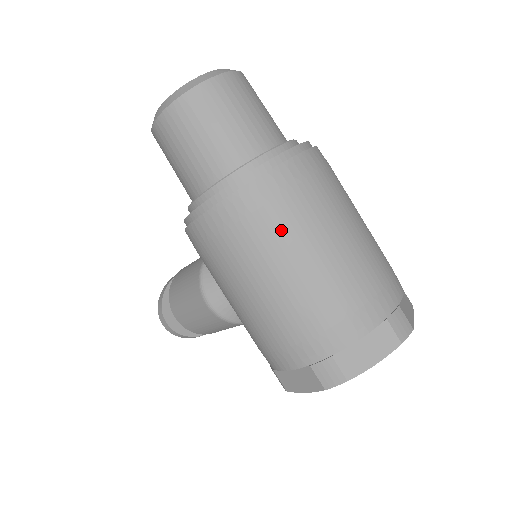
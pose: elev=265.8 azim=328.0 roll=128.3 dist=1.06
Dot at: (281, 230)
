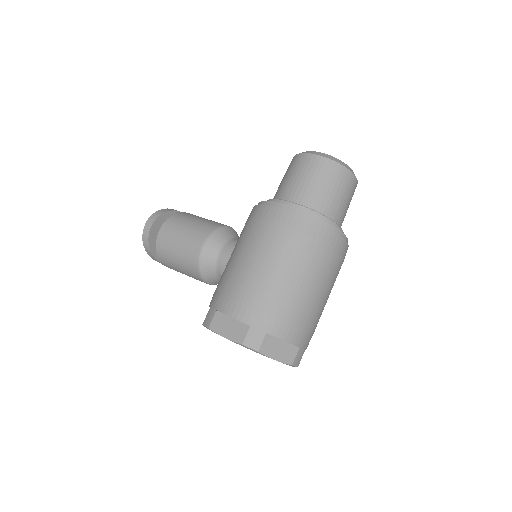
Dot at: (314, 259)
